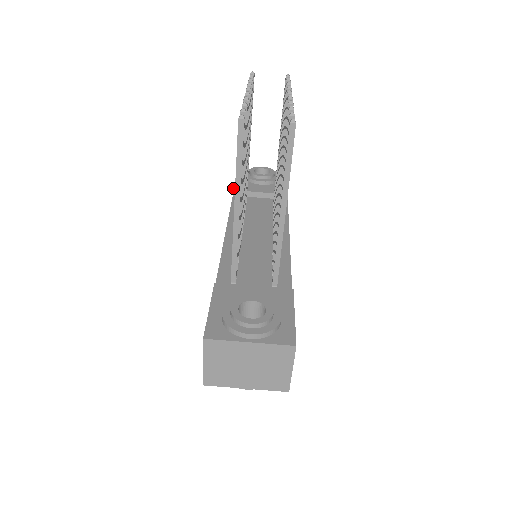
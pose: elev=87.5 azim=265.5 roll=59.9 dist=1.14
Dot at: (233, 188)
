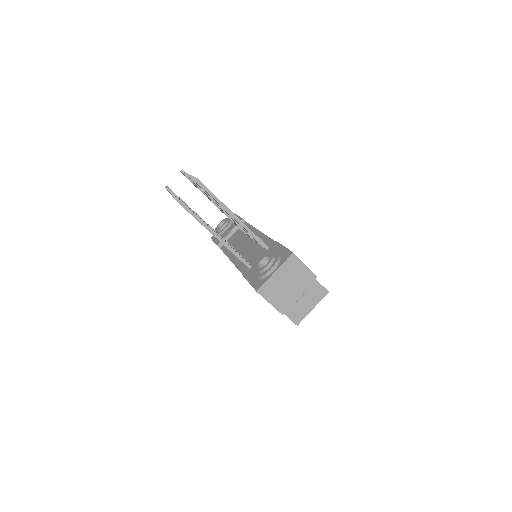
Dot at: occluded
